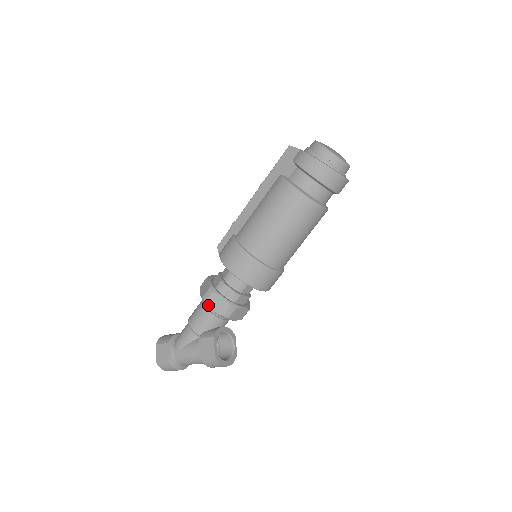
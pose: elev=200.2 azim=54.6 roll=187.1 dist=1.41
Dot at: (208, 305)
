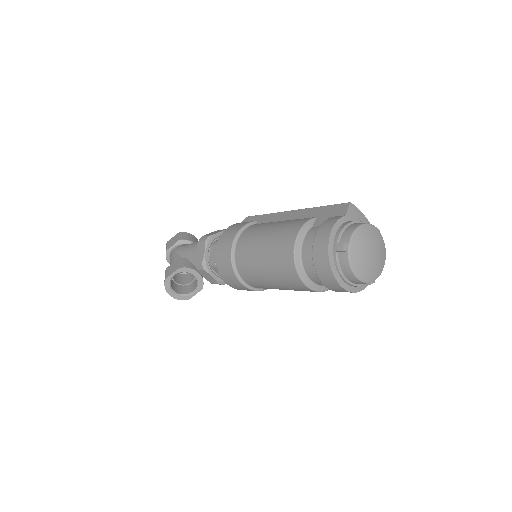
Dot at: (197, 245)
